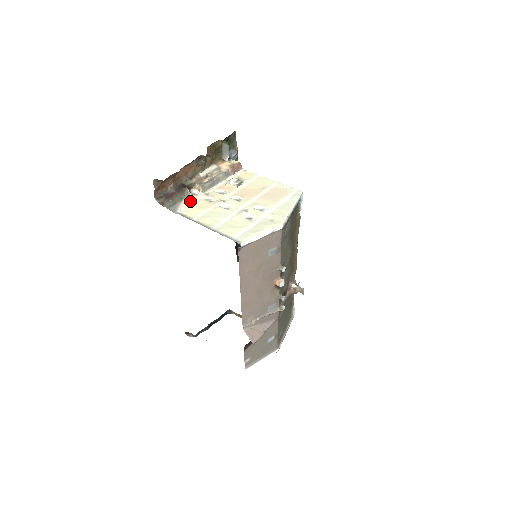
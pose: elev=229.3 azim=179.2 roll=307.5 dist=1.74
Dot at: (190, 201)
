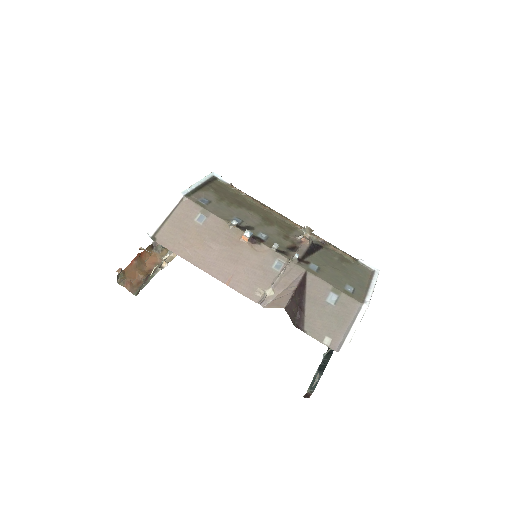
Dot at: occluded
